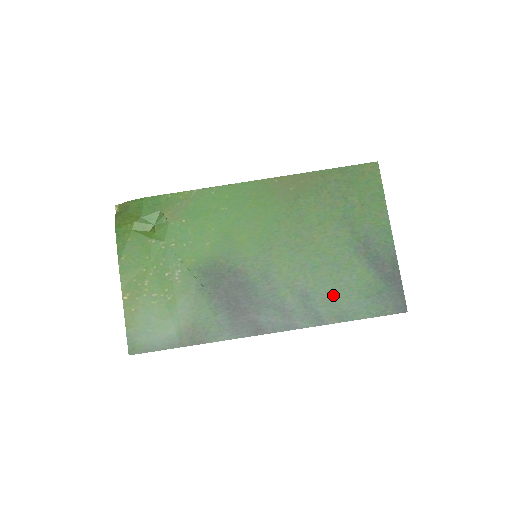
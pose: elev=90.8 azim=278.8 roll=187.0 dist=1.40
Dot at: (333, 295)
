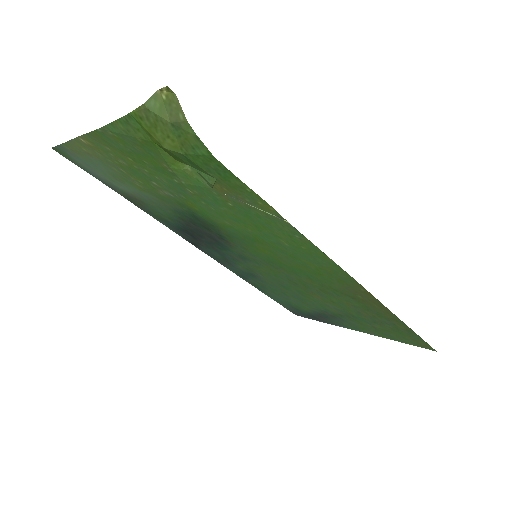
Dot at: (271, 289)
